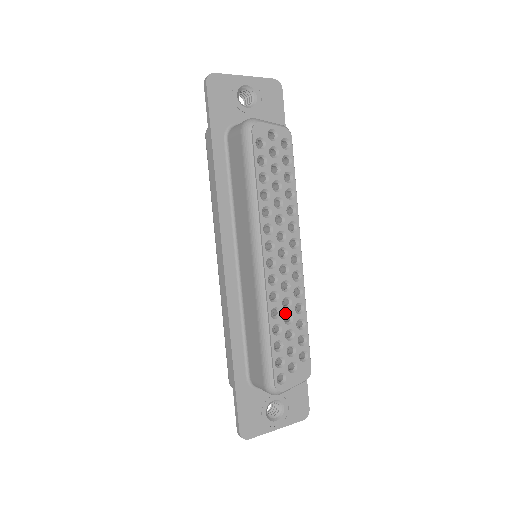
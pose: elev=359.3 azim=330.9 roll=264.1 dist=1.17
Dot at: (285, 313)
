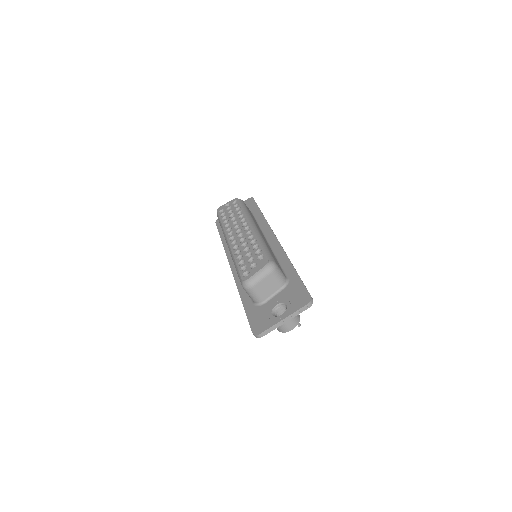
Dot at: (244, 249)
